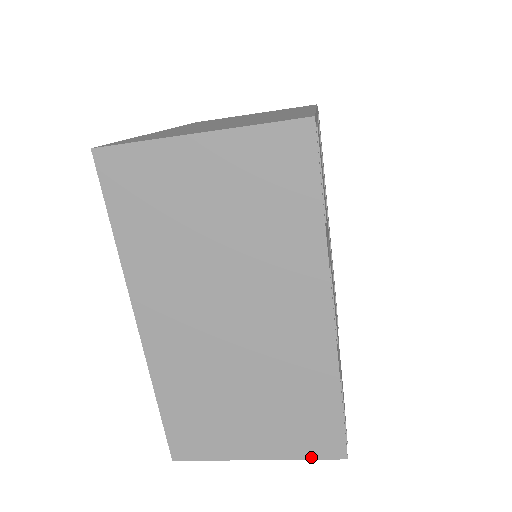
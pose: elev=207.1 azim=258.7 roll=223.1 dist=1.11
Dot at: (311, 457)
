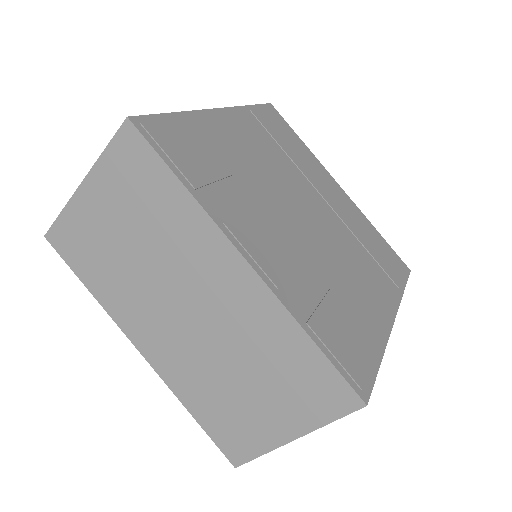
Dot at: (334, 418)
